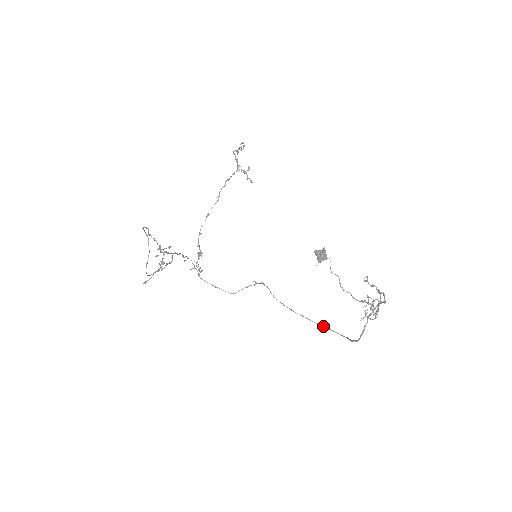
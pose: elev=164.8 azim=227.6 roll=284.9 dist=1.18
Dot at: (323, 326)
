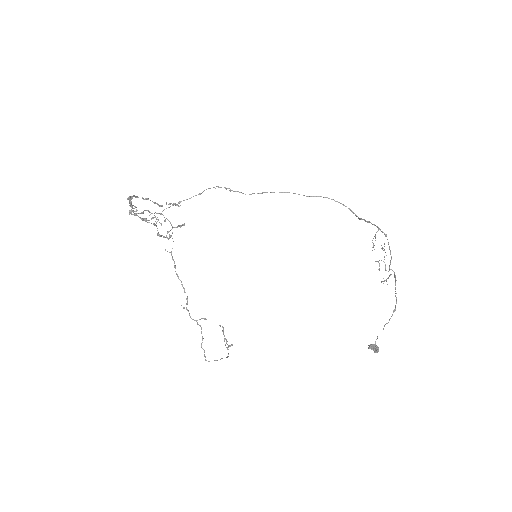
Dot at: occluded
